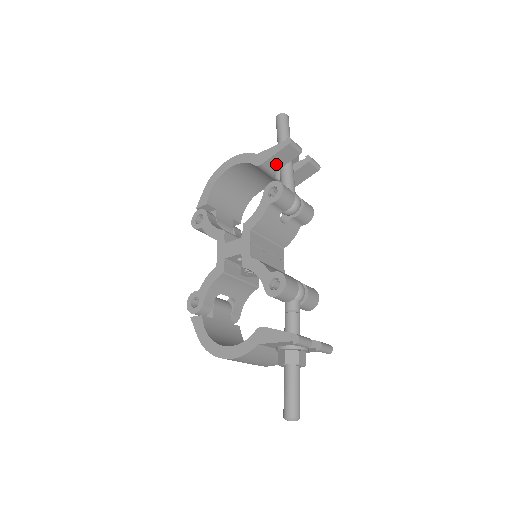
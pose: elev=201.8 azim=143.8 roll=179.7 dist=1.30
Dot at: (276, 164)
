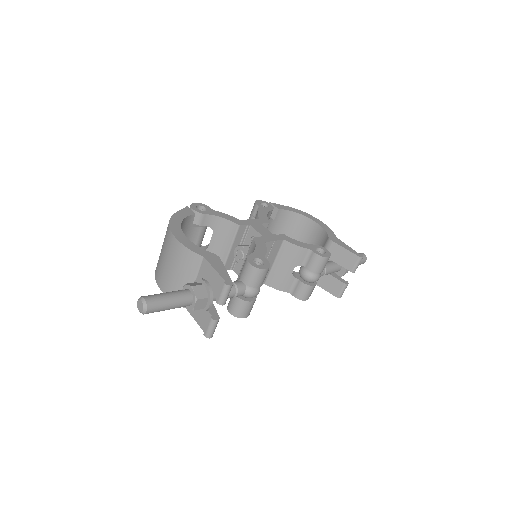
Dot at: (335, 254)
